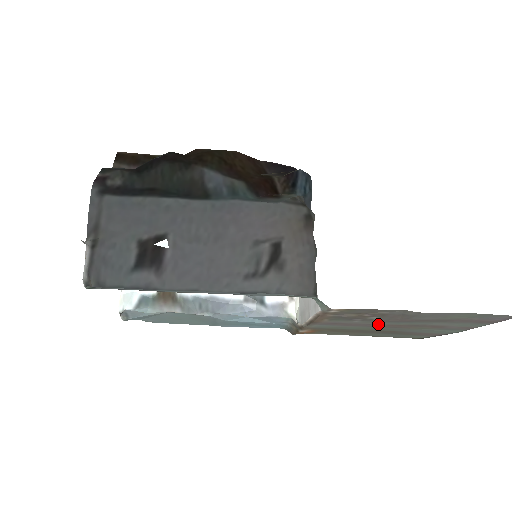
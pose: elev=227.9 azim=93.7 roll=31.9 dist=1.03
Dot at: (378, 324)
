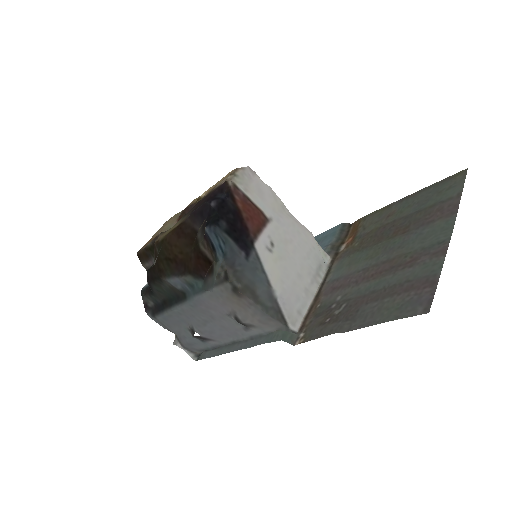
Dot at: (360, 282)
